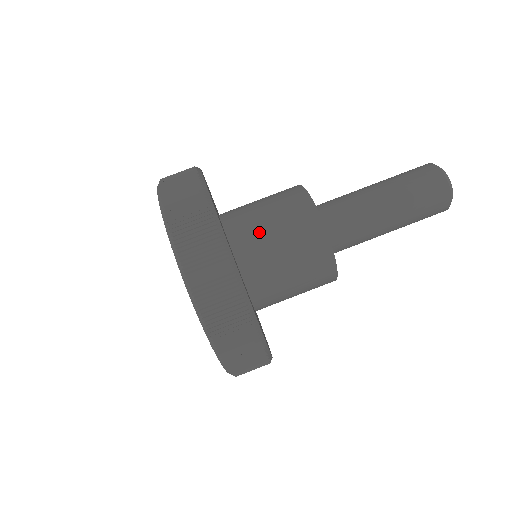
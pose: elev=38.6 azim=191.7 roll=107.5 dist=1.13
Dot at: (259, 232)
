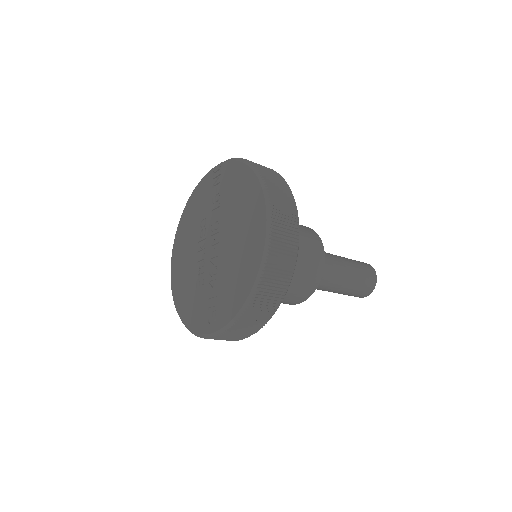
Dot at: occluded
